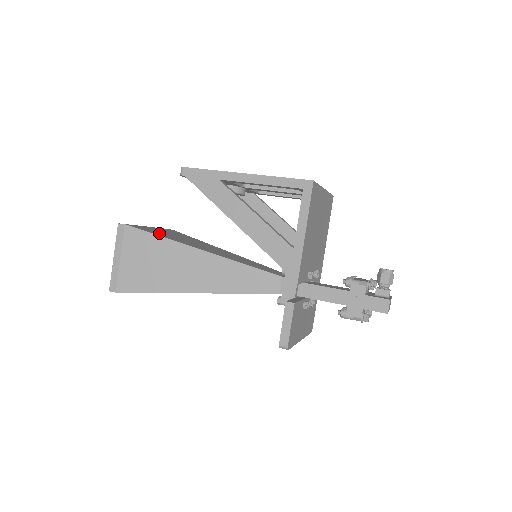
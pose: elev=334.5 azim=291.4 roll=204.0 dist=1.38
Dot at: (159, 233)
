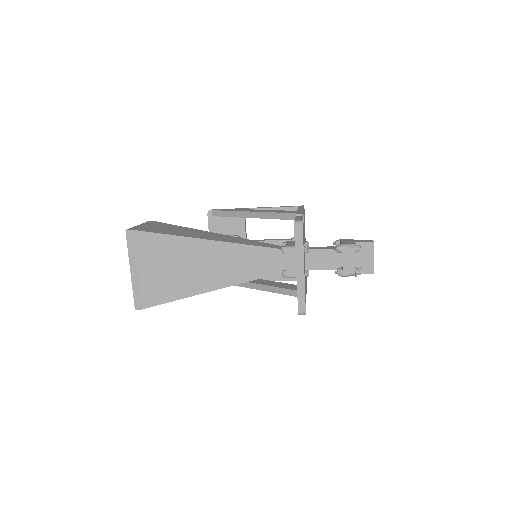
Dot at: occluded
